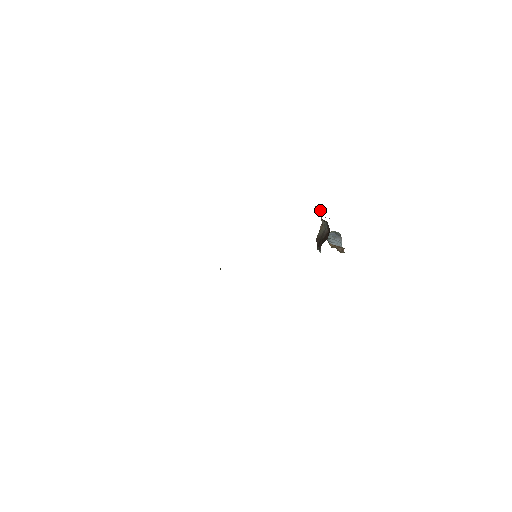
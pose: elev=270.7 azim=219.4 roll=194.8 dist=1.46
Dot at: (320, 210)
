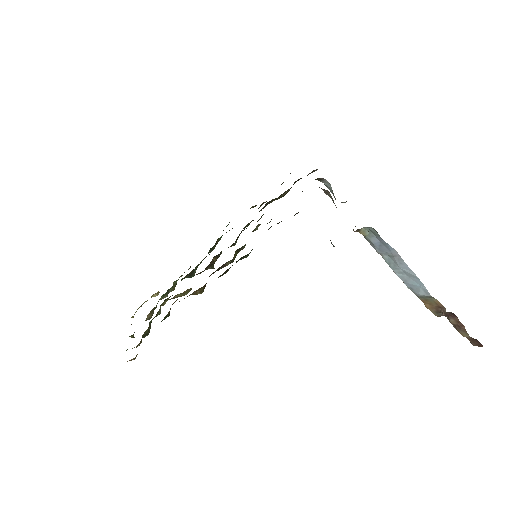
Dot at: occluded
